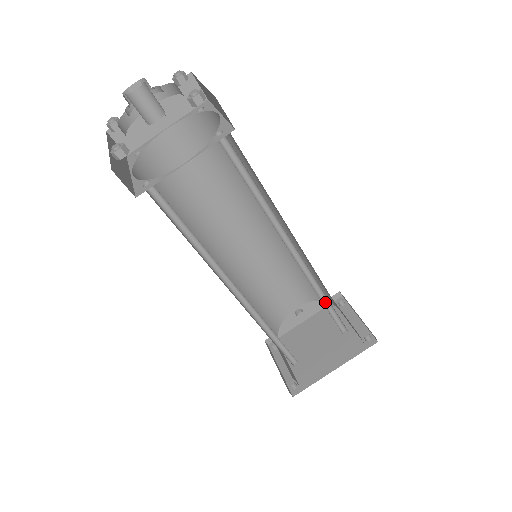
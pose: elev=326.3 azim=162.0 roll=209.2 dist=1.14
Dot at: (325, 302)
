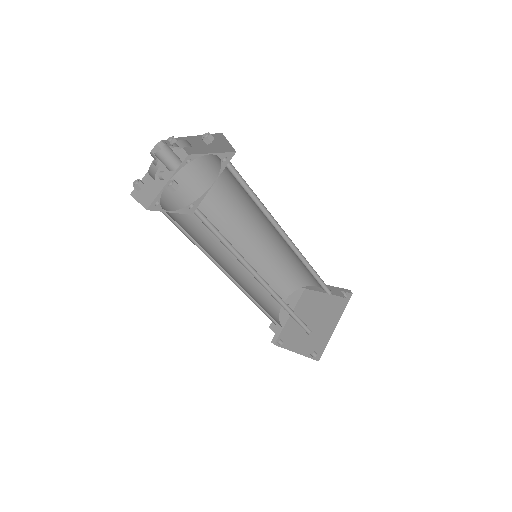
Dot at: (312, 273)
